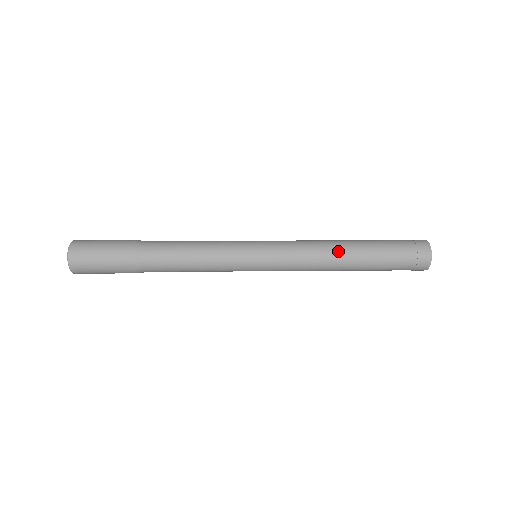
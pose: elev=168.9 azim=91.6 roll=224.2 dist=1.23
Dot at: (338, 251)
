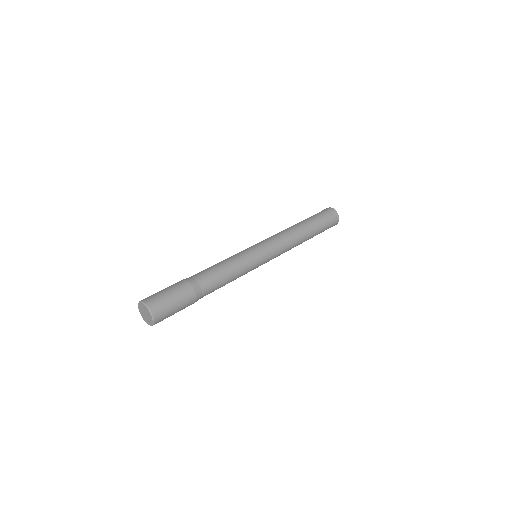
Dot at: (298, 230)
